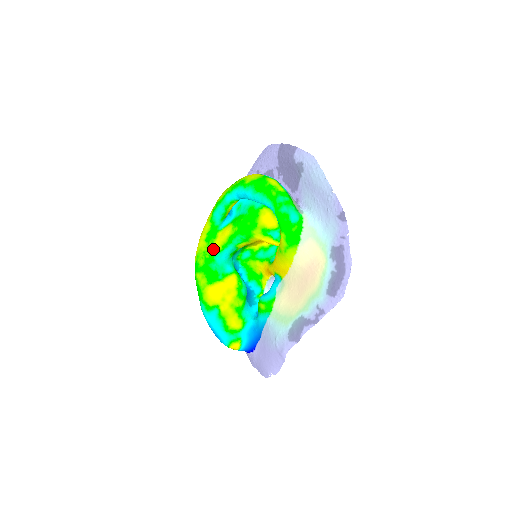
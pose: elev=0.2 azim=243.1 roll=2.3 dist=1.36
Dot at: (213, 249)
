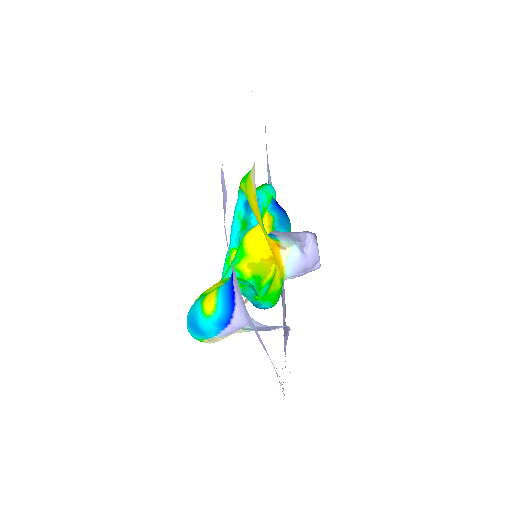
Dot at: occluded
